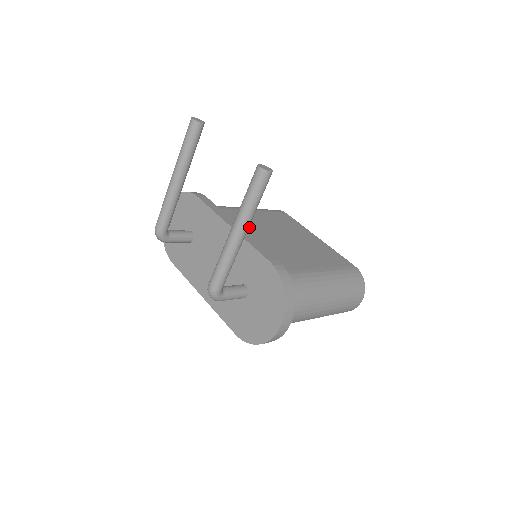
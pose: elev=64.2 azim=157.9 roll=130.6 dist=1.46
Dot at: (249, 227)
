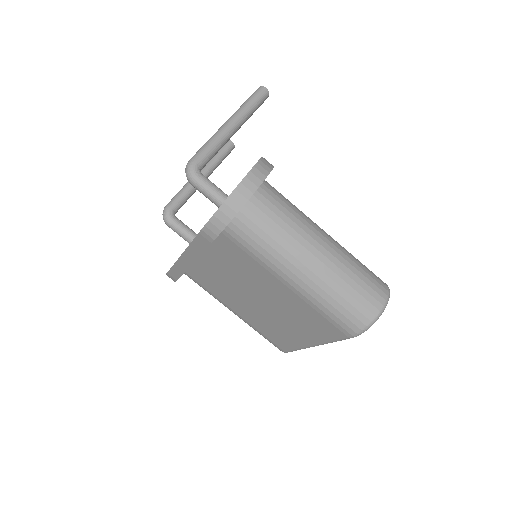
Dot at: occluded
